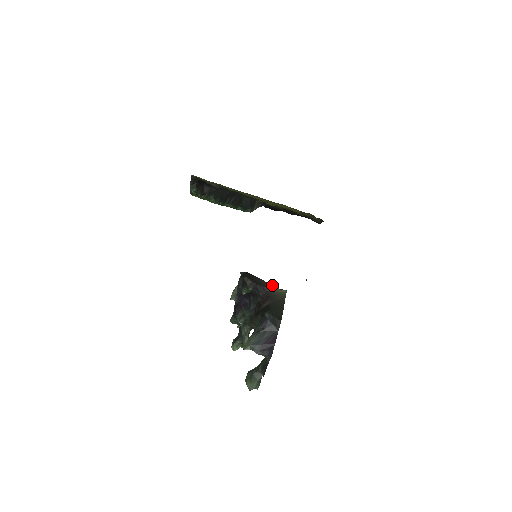
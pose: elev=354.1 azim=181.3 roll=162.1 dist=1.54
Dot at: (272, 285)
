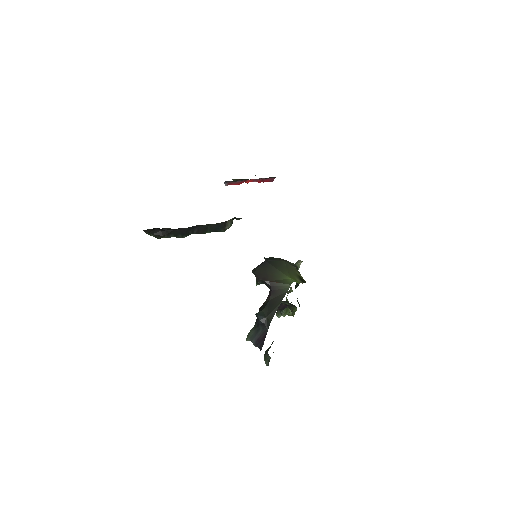
Dot at: (284, 275)
